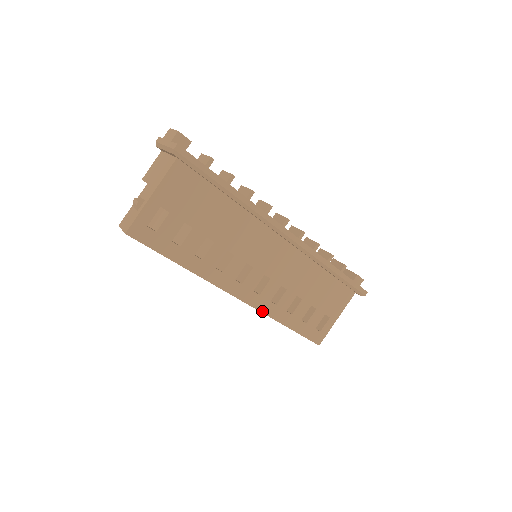
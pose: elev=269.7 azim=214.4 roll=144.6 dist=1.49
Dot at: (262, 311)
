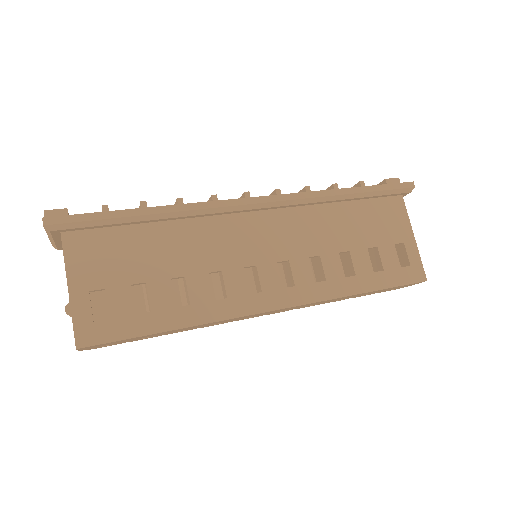
Dot at: (317, 300)
